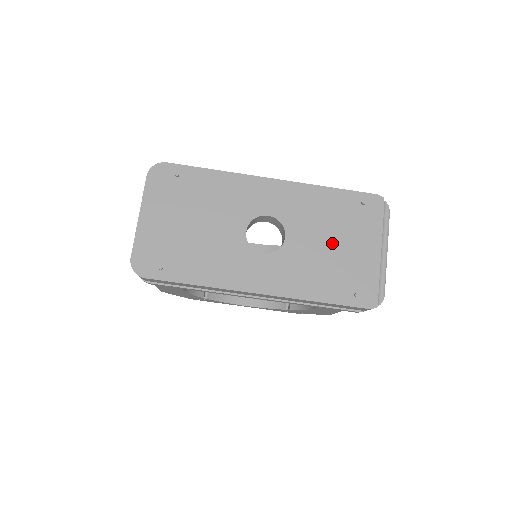
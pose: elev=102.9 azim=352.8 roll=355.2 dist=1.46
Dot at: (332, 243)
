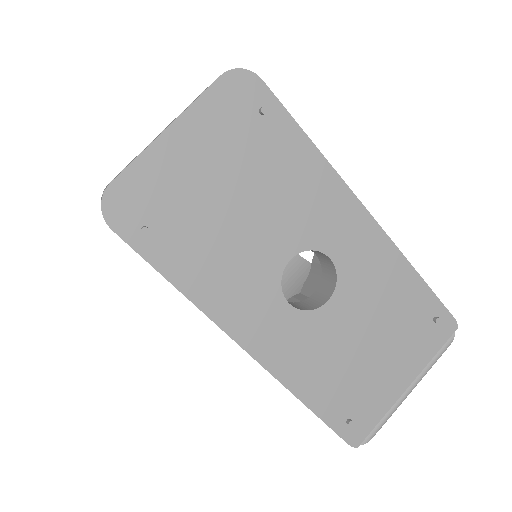
Dot at: (371, 344)
